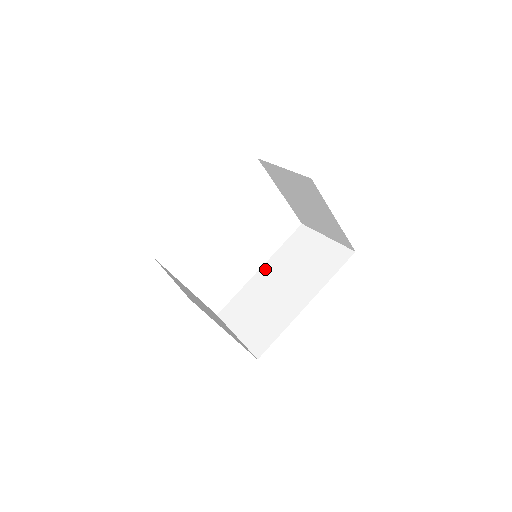
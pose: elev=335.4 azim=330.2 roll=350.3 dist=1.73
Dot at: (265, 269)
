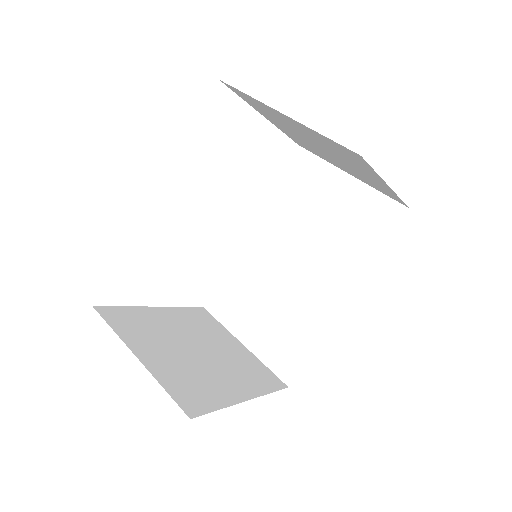
Dot at: (258, 232)
